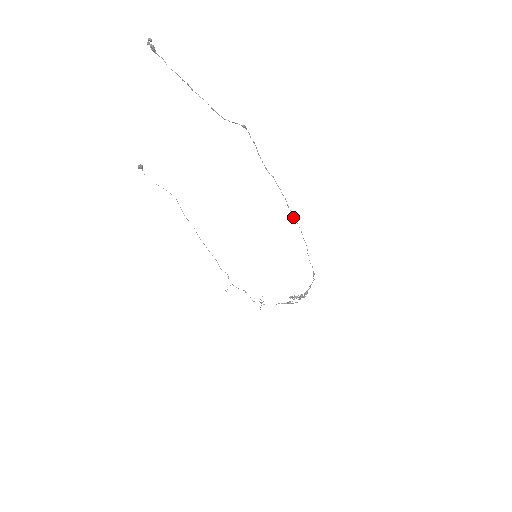
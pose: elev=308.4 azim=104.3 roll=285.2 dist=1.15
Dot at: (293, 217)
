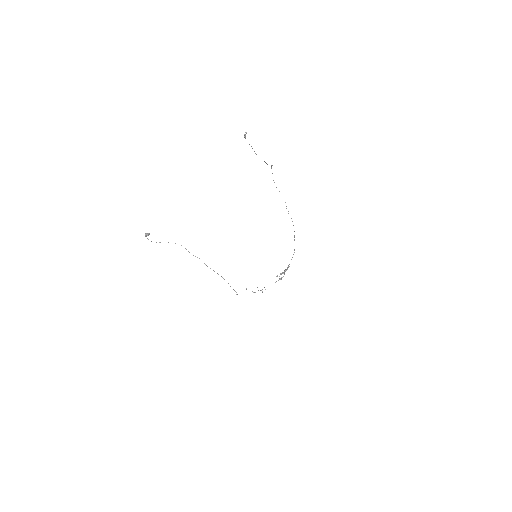
Dot at: (288, 213)
